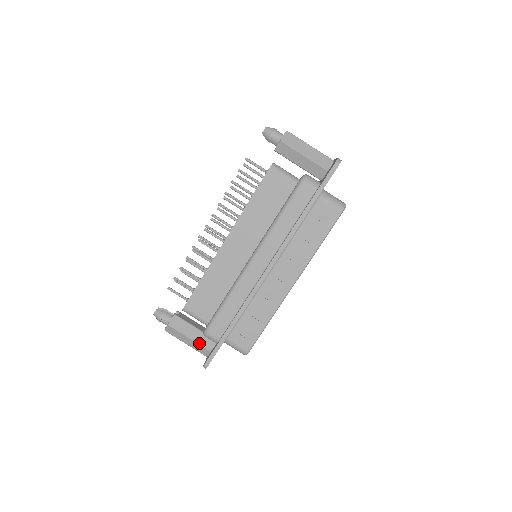
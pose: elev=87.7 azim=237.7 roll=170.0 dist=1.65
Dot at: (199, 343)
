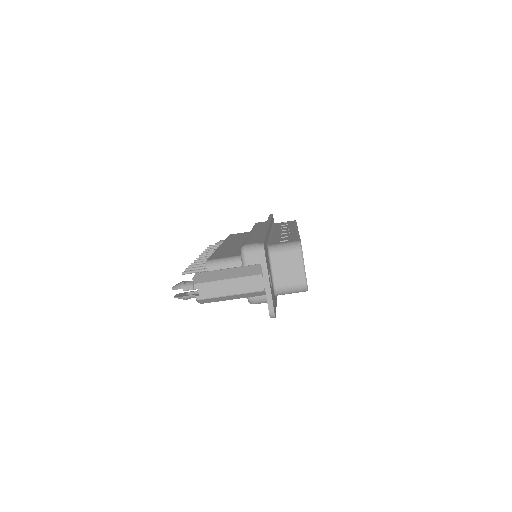
Dot at: occluded
